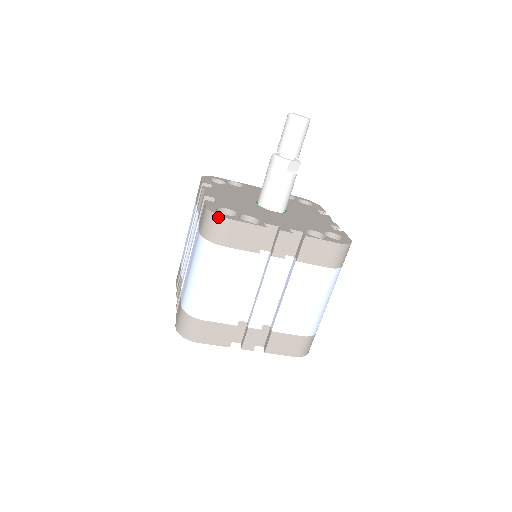
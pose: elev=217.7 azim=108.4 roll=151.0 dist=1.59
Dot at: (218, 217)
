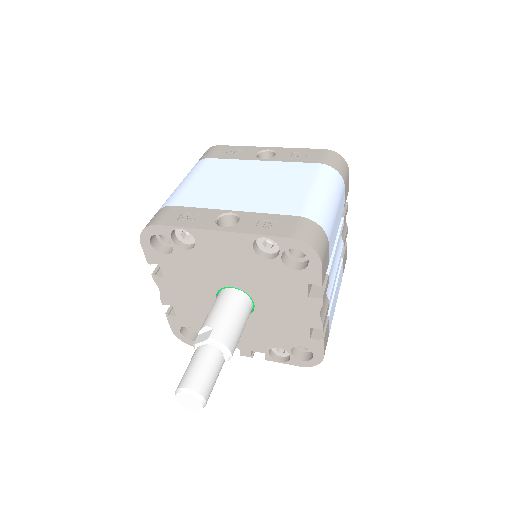
Dot at: (185, 341)
